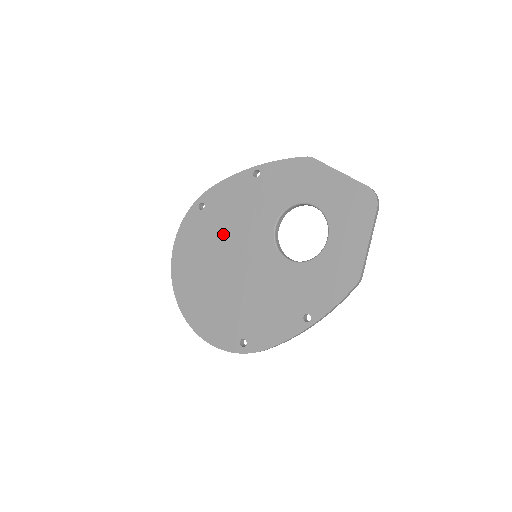
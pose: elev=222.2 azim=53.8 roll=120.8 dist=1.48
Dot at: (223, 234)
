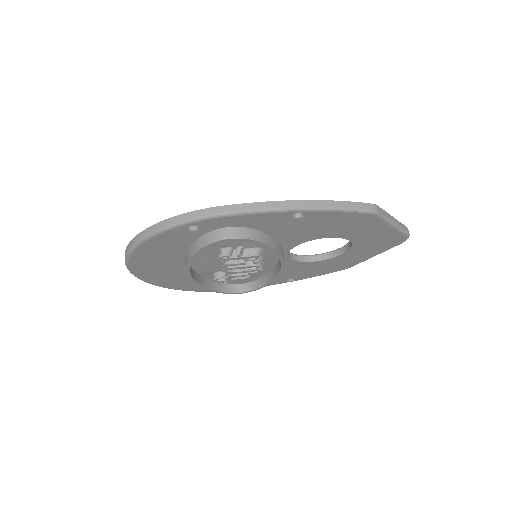
Dot at: occluded
